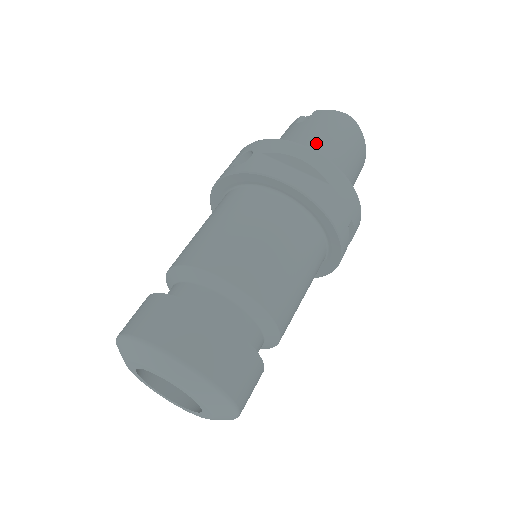
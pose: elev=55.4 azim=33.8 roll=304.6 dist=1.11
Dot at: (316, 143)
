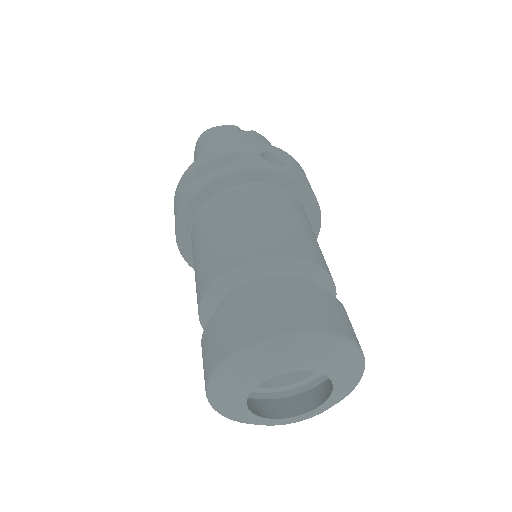
Dot at: occluded
